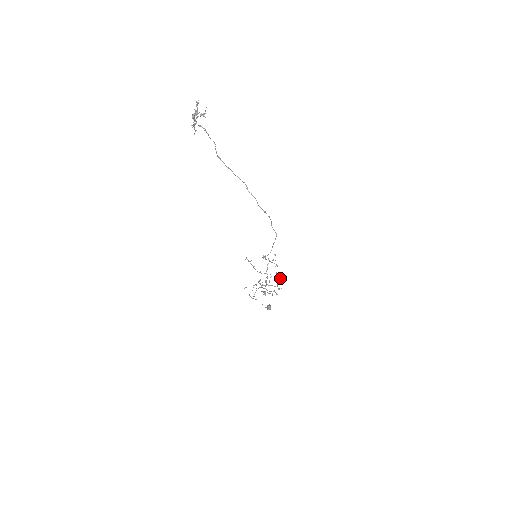
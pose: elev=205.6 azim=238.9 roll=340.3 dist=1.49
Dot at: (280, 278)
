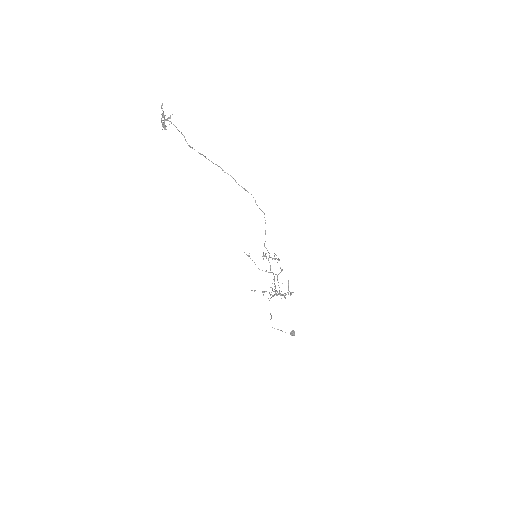
Dot at: occluded
